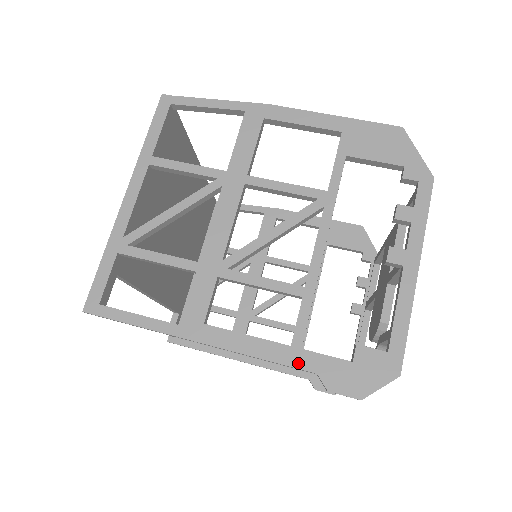
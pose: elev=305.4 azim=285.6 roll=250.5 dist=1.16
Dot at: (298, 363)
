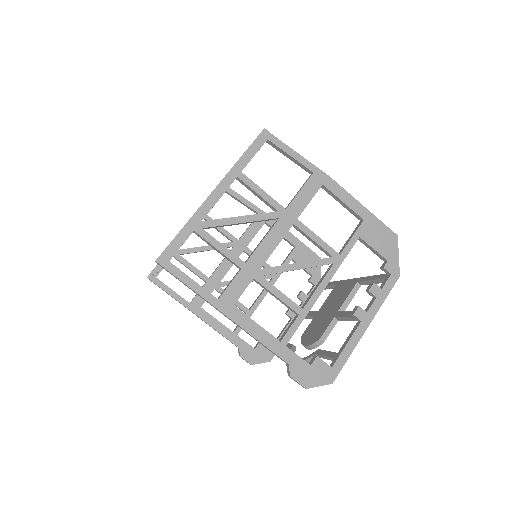
Dot at: (281, 353)
